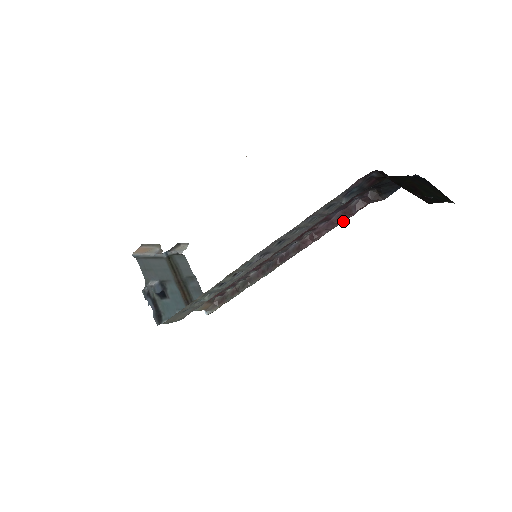
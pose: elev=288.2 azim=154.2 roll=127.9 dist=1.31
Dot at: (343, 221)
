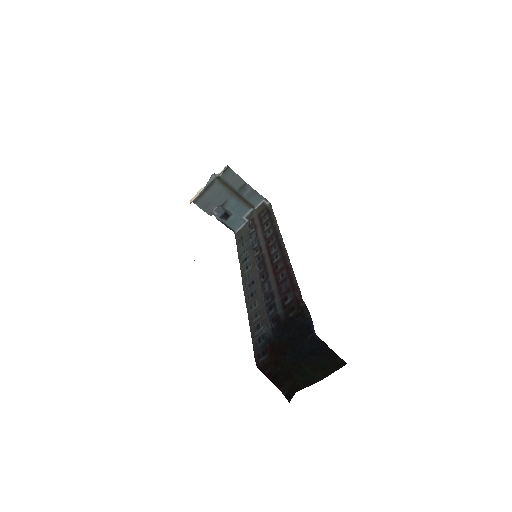
Dot at: (296, 283)
